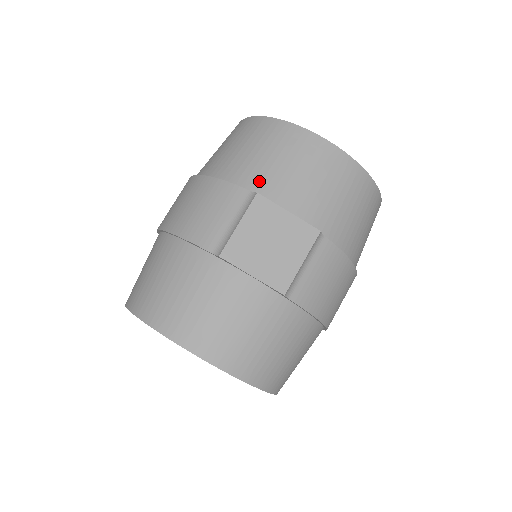
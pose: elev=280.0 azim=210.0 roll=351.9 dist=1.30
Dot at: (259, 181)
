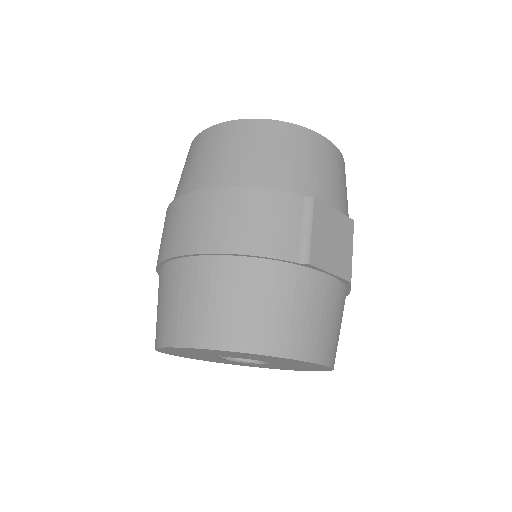
Dot at: (302, 185)
